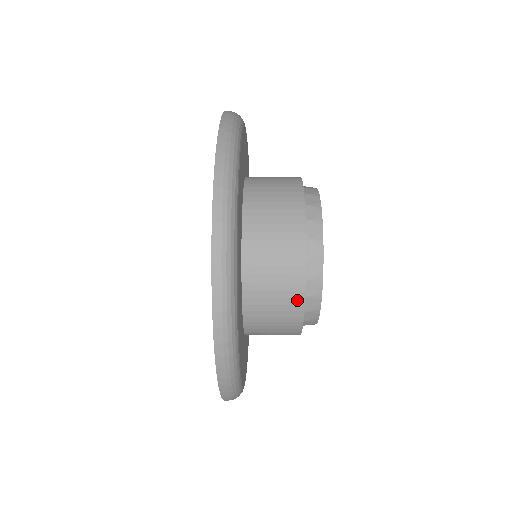
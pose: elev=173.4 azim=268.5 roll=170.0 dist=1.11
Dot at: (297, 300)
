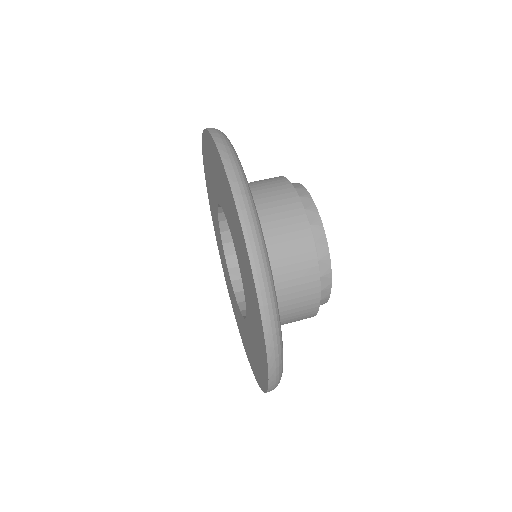
Dot at: occluded
